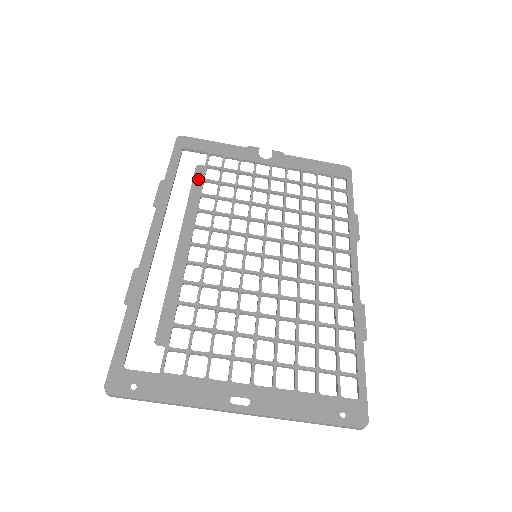
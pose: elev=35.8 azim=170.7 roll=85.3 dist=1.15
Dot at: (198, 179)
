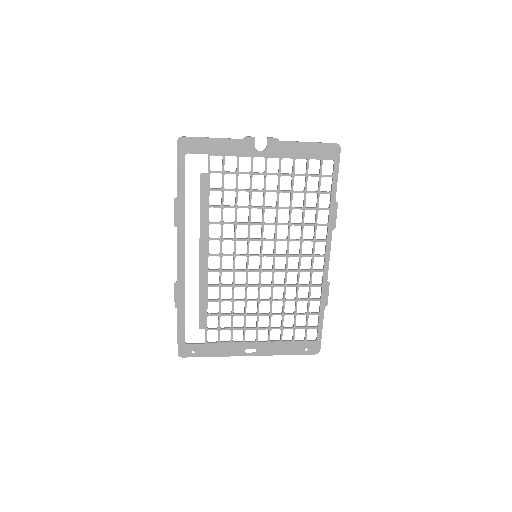
Dot at: (204, 190)
